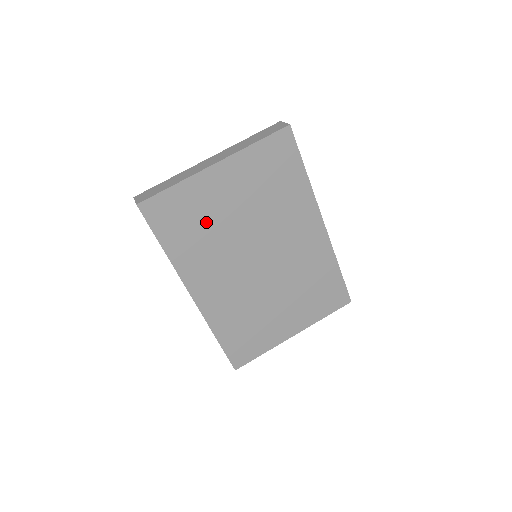
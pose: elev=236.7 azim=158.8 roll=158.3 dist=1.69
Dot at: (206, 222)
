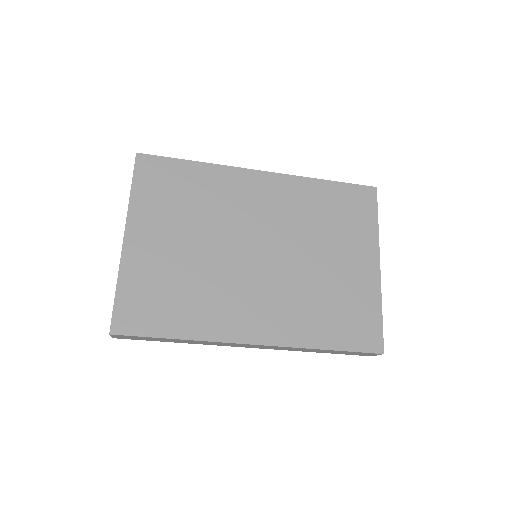
Dot at: (177, 280)
